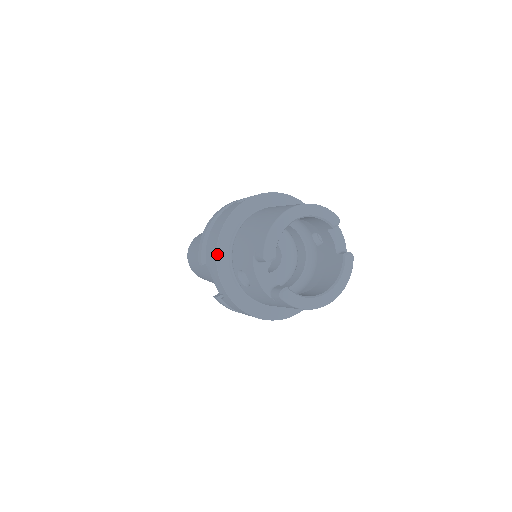
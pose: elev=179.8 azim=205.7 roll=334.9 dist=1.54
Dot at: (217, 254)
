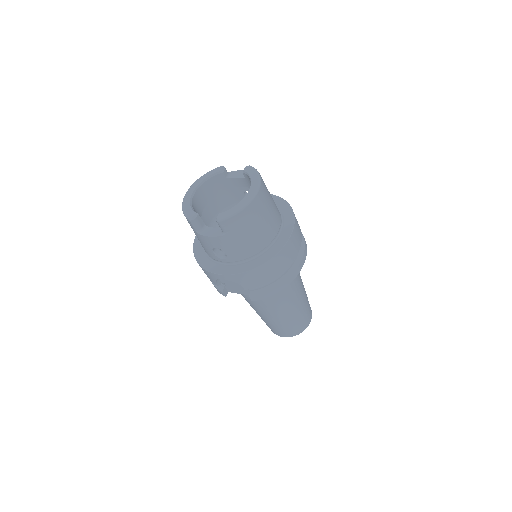
Dot at: (202, 267)
